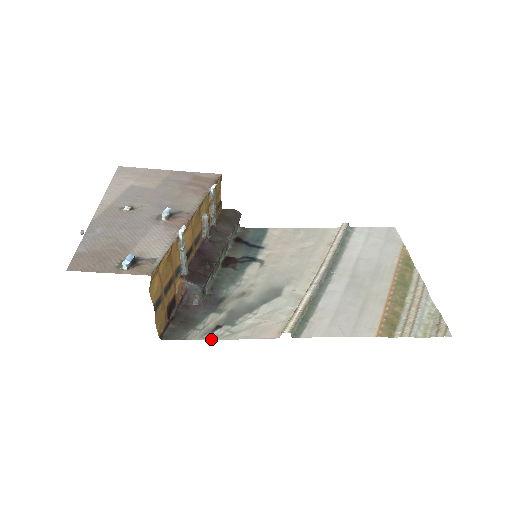
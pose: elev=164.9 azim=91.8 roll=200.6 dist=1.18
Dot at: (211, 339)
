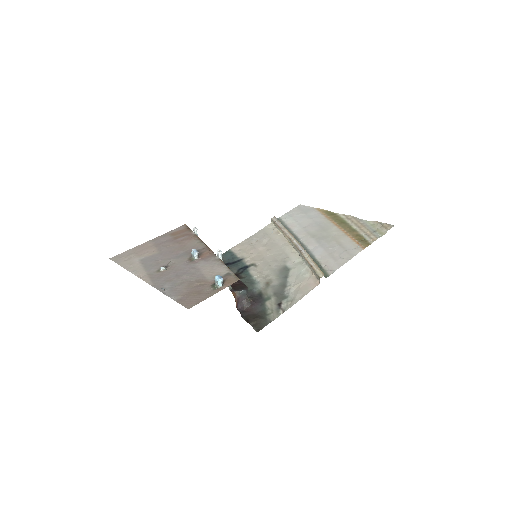
Dot at: occluded
